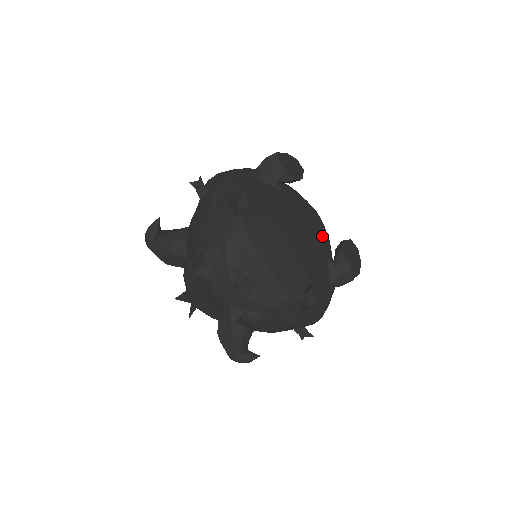
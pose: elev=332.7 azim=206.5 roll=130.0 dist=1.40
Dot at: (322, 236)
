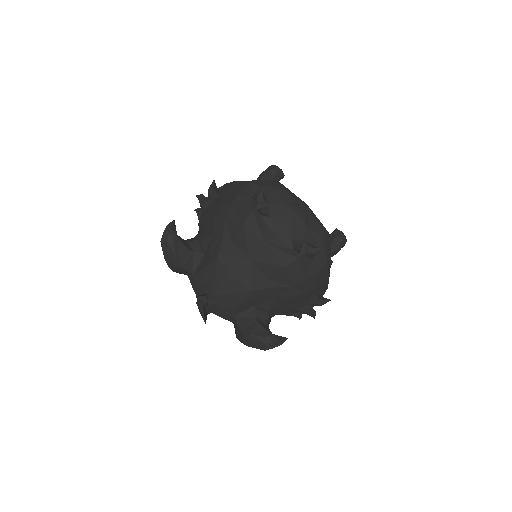
Dot at: occluded
